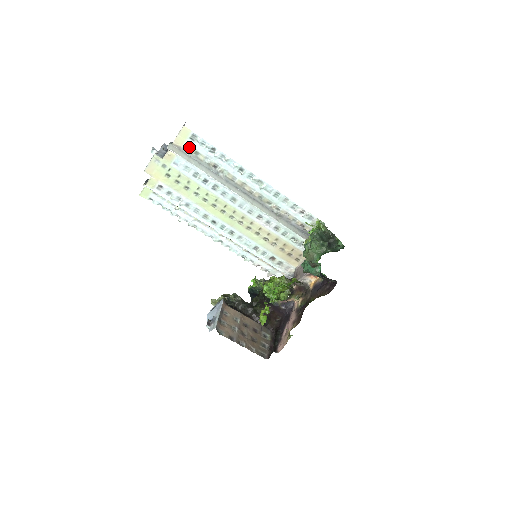
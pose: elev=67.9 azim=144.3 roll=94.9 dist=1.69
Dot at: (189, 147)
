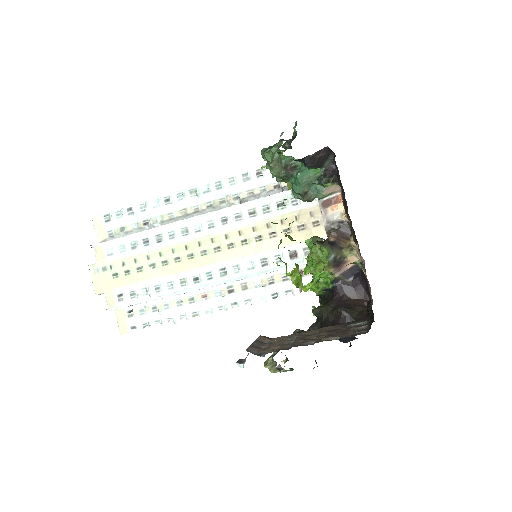
Dot at: (112, 231)
